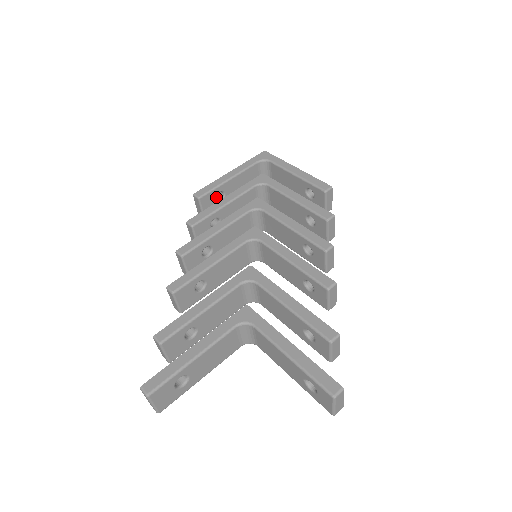
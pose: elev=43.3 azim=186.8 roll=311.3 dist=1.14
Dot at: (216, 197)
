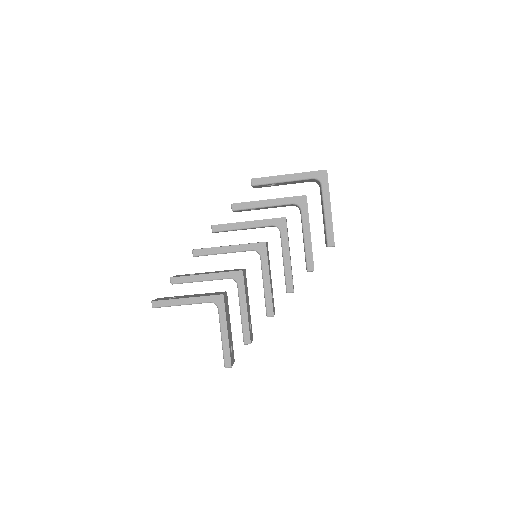
Dot at: occluded
